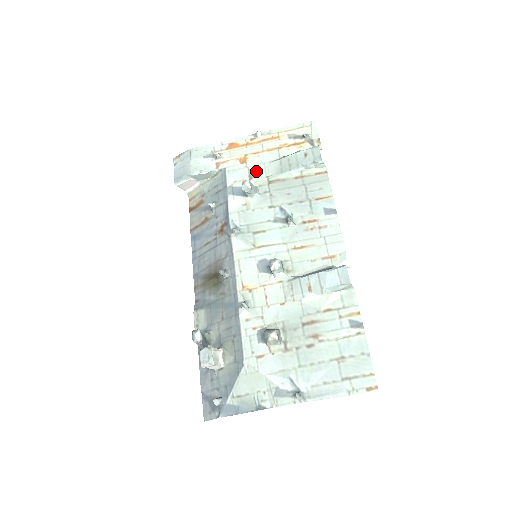
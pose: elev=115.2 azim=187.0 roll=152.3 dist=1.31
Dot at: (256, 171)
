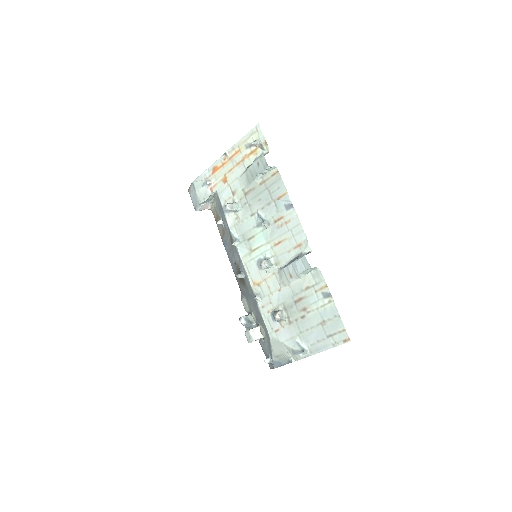
Dot at: (235, 187)
